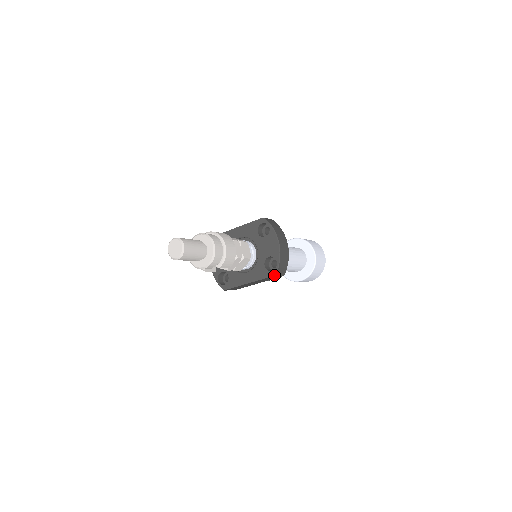
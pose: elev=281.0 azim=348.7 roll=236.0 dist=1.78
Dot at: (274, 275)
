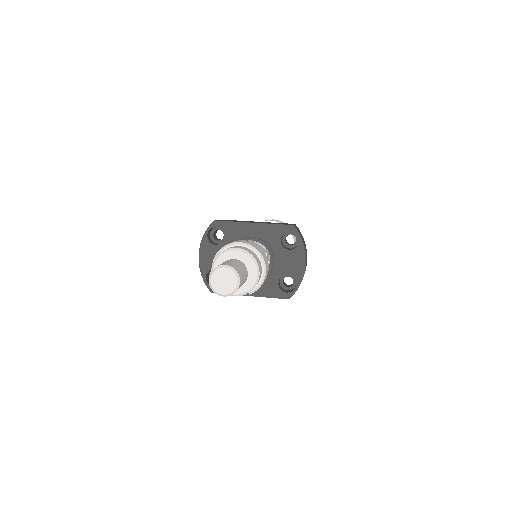
Dot at: (288, 298)
